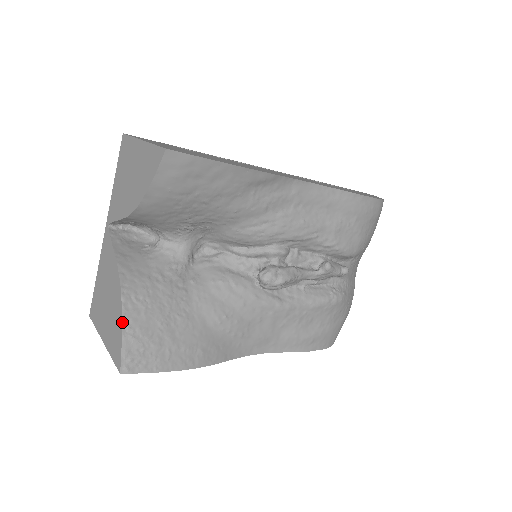
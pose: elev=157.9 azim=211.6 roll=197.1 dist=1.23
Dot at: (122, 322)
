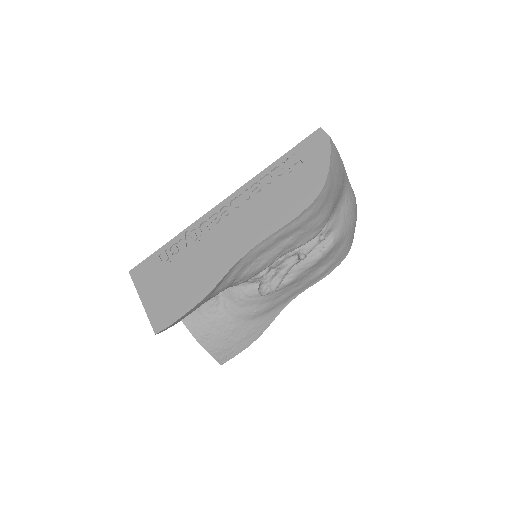
Dot at: occluded
